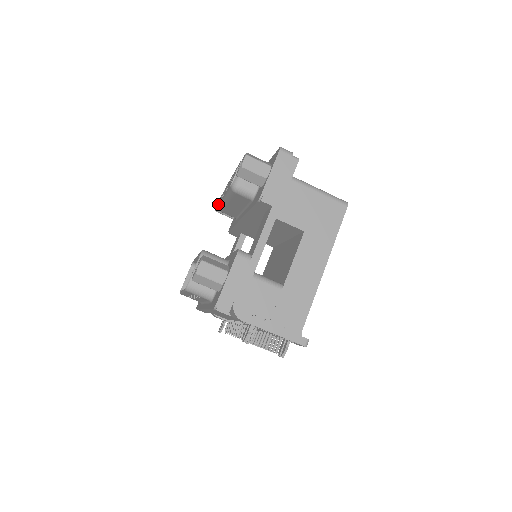
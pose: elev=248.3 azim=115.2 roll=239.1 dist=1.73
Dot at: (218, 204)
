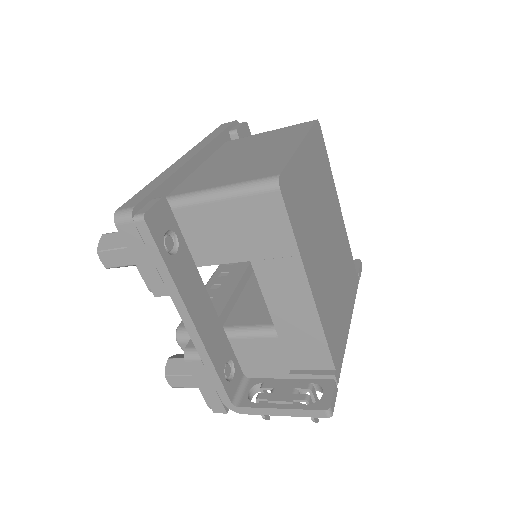
Dot at: occluded
